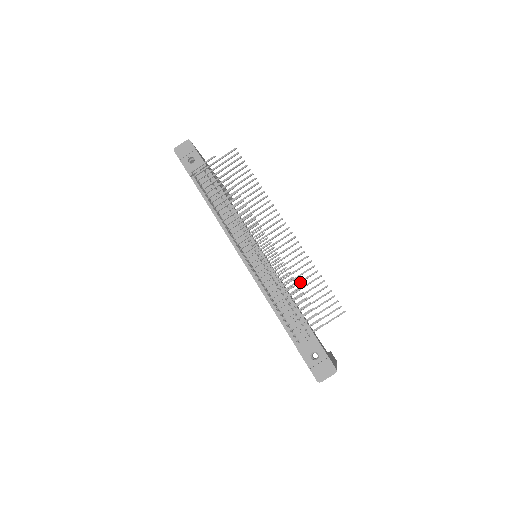
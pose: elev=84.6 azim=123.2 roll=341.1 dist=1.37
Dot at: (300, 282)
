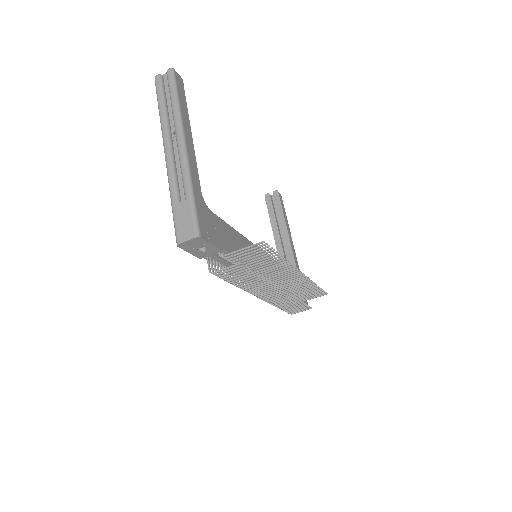
Dot at: (300, 291)
